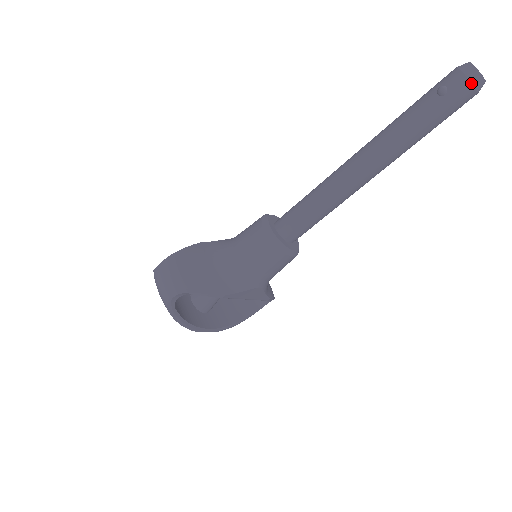
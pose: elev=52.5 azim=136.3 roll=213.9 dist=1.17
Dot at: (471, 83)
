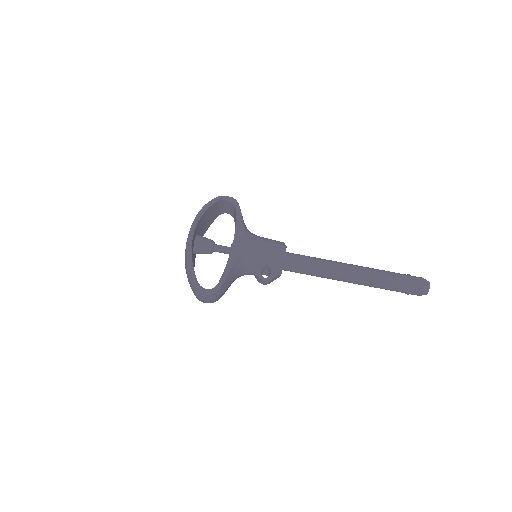
Dot at: (423, 278)
